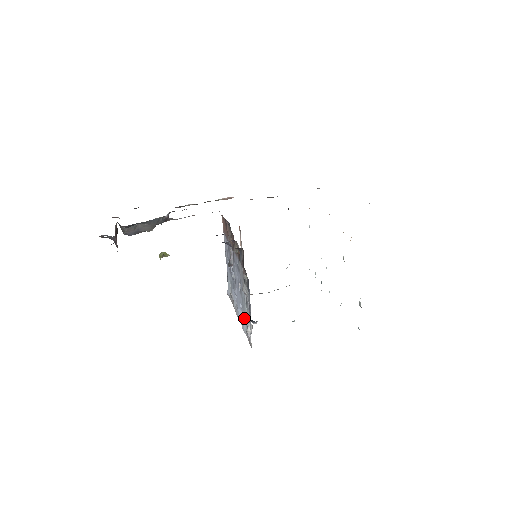
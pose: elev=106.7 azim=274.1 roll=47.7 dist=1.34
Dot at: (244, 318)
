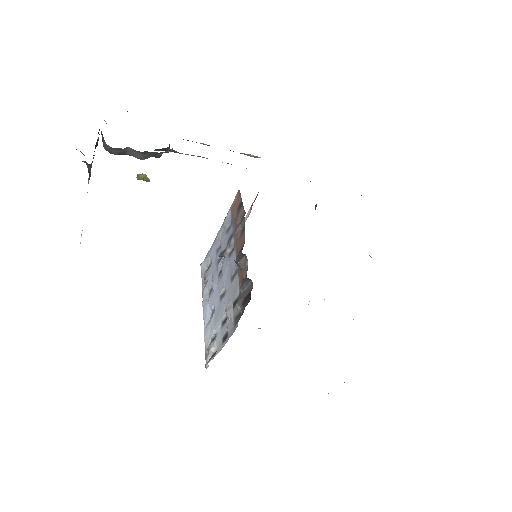
Dot at: (211, 328)
